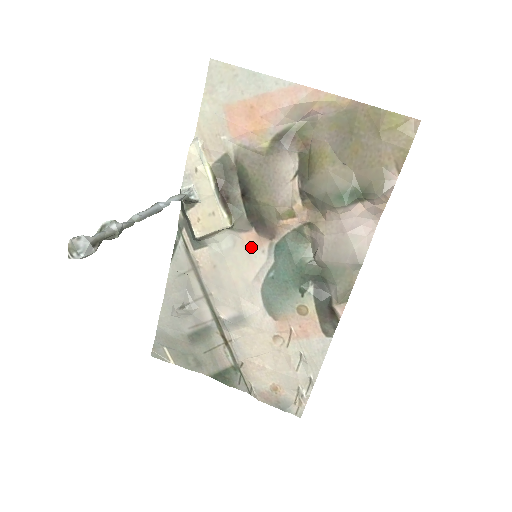
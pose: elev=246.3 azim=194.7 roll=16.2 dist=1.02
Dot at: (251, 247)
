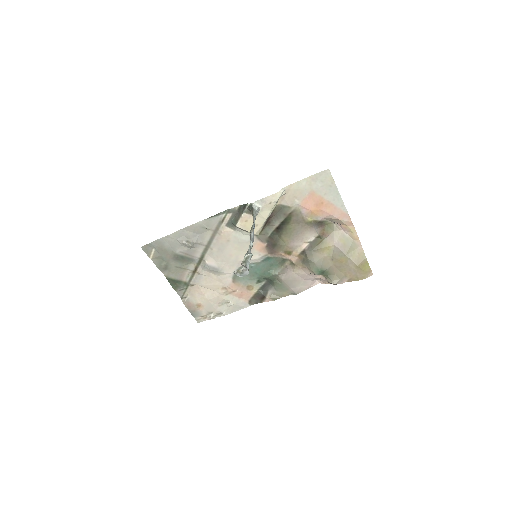
Dot at: (256, 249)
